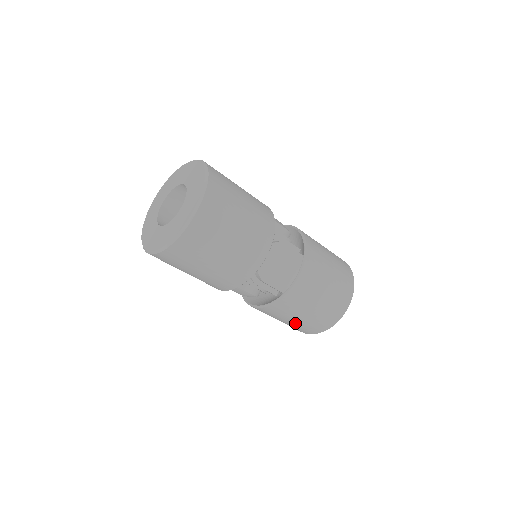
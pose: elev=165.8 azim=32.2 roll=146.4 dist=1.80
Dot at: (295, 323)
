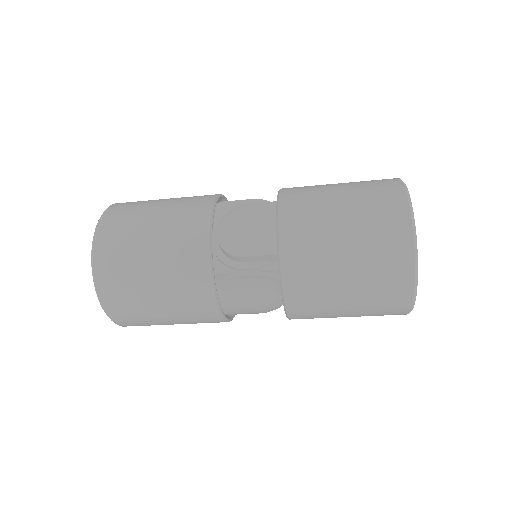
Dot at: (357, 289)
